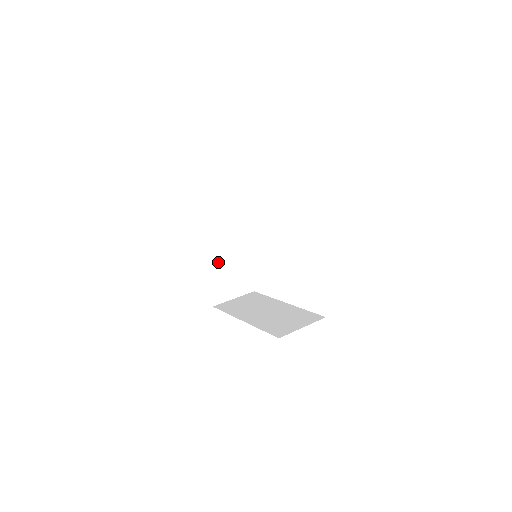
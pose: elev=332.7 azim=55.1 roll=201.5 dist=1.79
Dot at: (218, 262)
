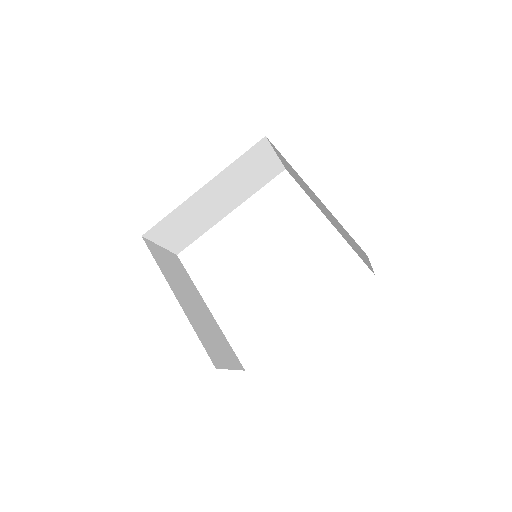
Dot at: (194, 315)
